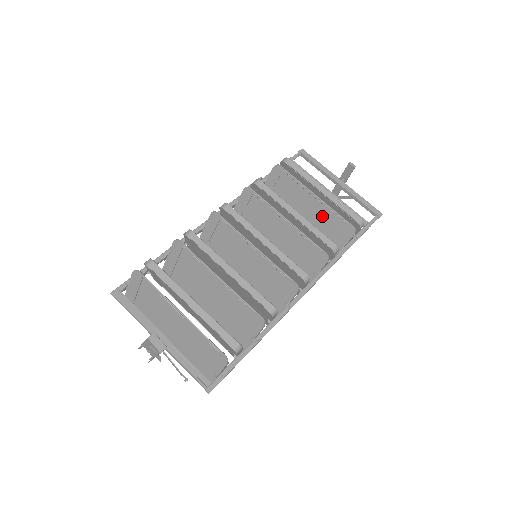
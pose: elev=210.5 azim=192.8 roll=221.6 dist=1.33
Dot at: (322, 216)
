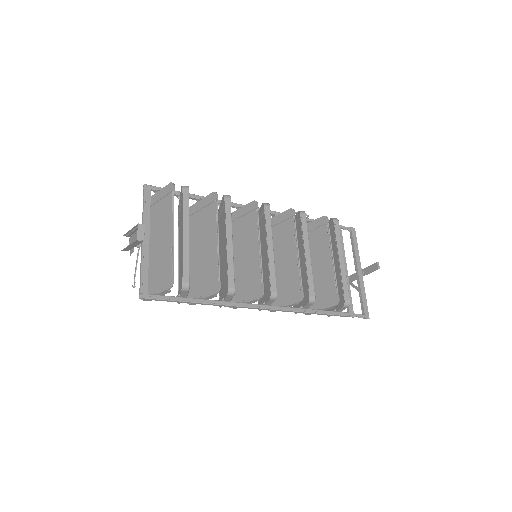
Dot at: (325, 276)
